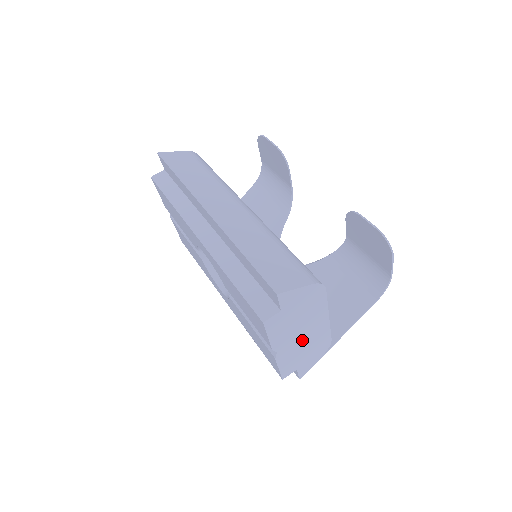
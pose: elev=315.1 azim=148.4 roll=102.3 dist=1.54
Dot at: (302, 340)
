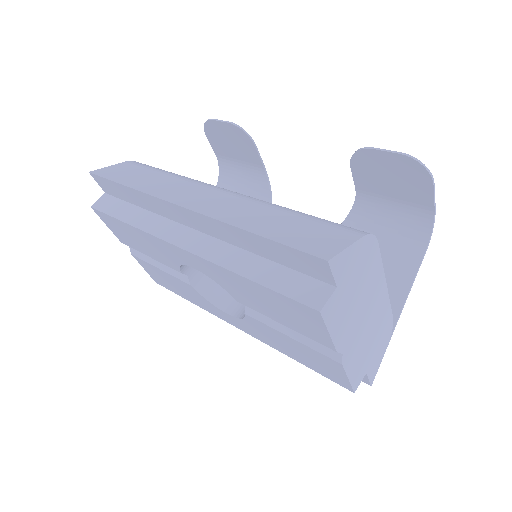
Dot at: (365, 327)
